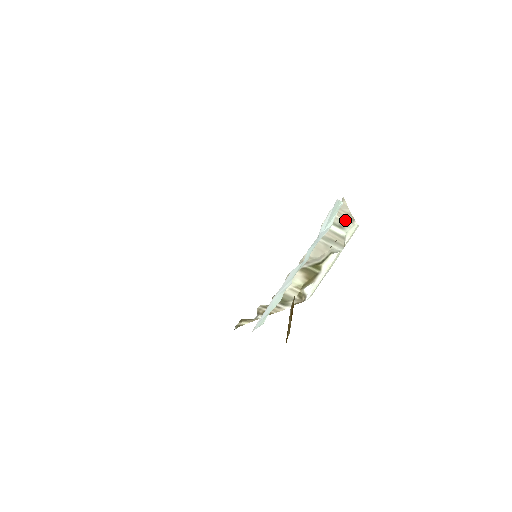
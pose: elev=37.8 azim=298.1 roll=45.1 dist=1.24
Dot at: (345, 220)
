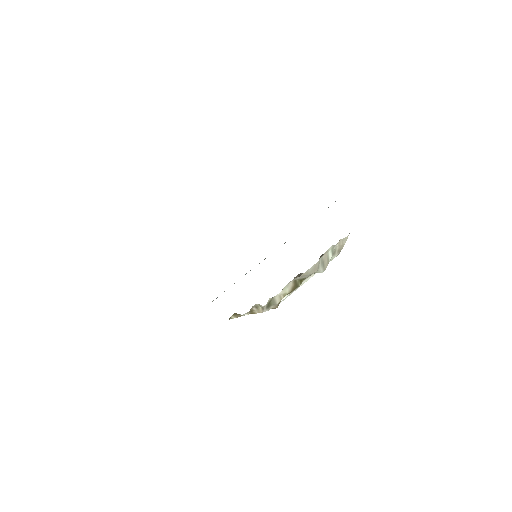
Dot at: (337, 250)
